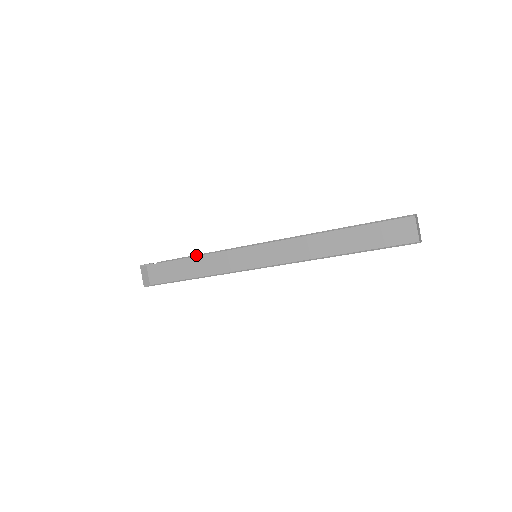
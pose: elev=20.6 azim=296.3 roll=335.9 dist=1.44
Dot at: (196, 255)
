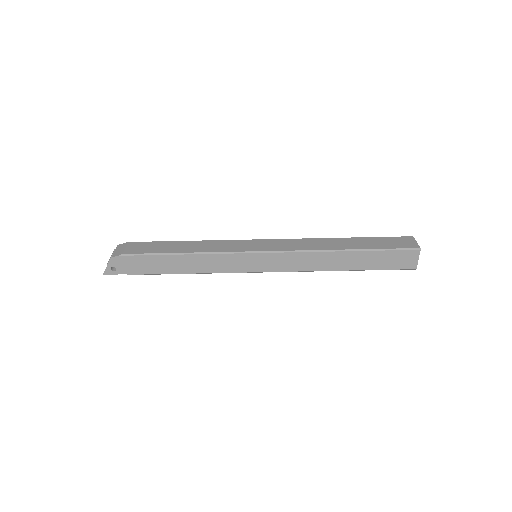
Dot at: occluded
